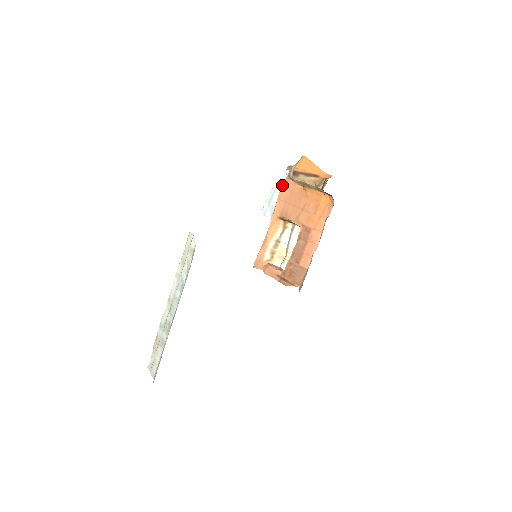
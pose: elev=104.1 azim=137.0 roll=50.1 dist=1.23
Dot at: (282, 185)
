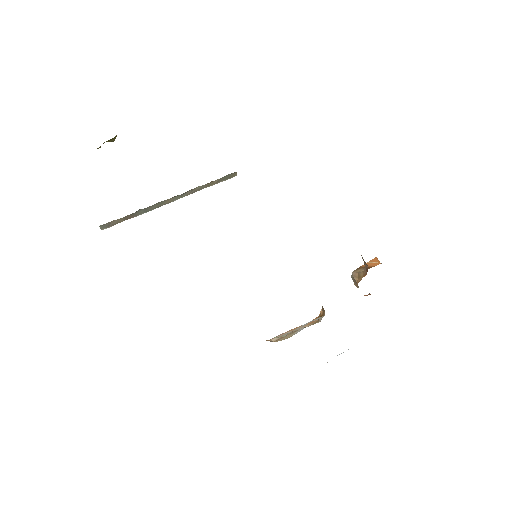
Dot at: occluded
